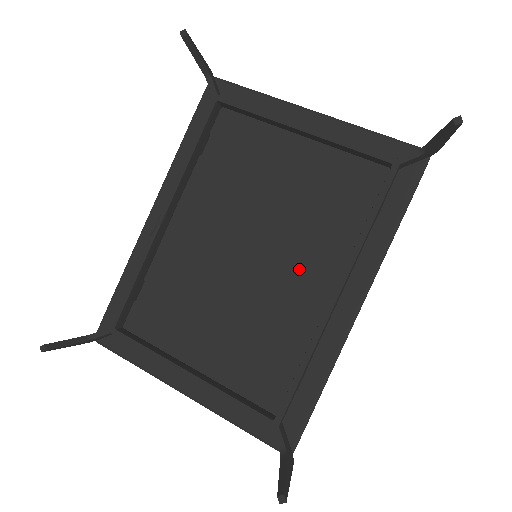
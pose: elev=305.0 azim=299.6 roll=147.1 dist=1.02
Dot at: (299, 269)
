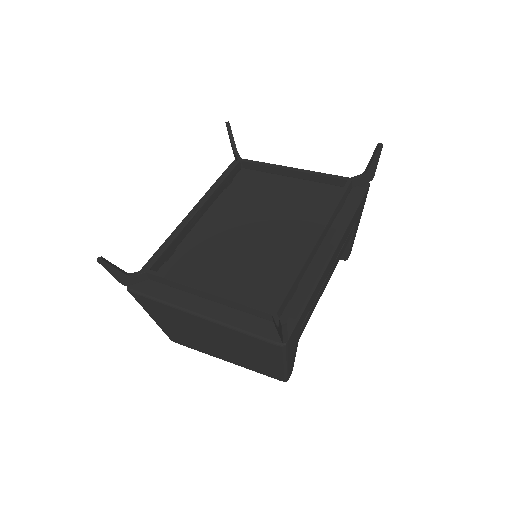
Dot at: (291, 236)
